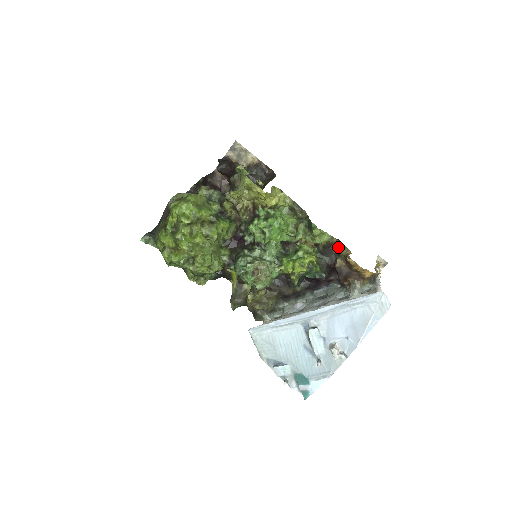
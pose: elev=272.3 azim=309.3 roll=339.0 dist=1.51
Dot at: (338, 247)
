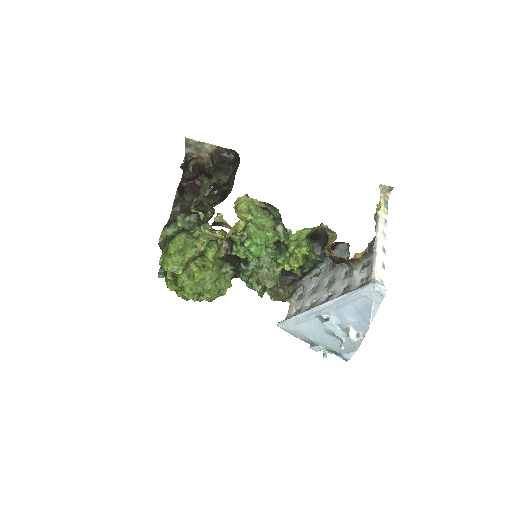
Dot at: (323, 231)
